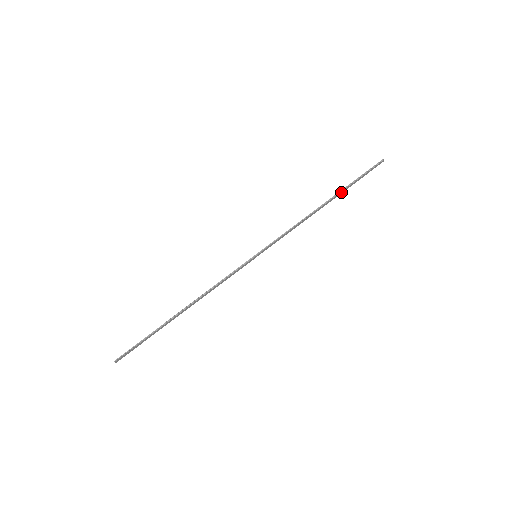
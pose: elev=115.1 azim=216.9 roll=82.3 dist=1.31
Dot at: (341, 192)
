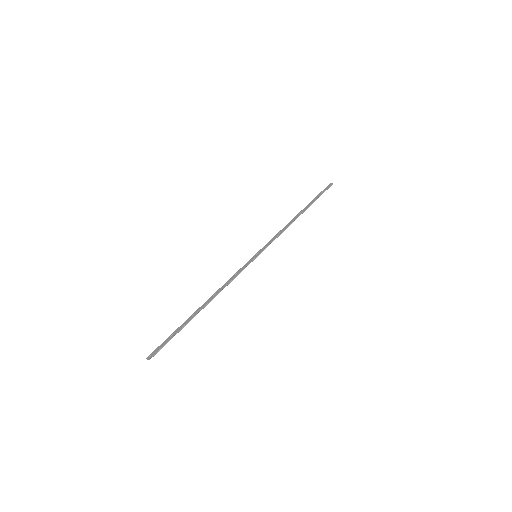
Dot at: (309, 206)
